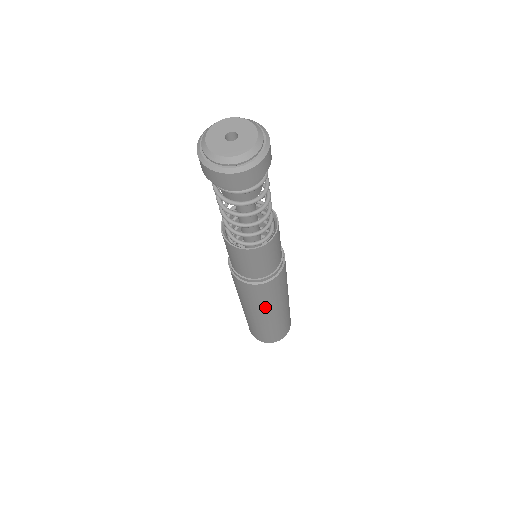
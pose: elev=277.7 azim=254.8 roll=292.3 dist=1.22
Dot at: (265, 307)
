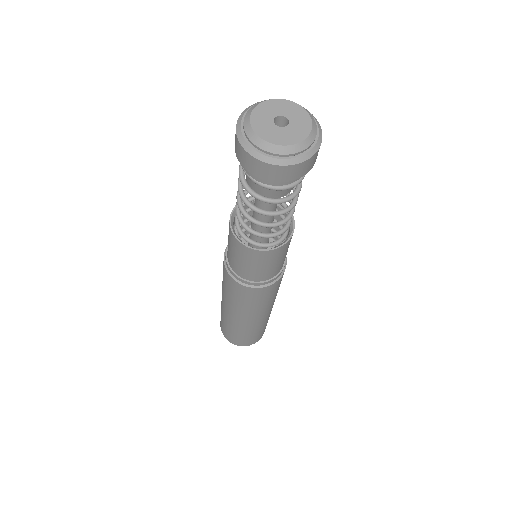
Dot at: (242, 310)
